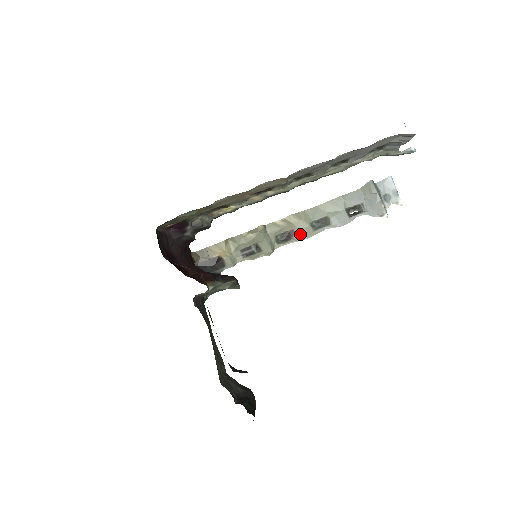
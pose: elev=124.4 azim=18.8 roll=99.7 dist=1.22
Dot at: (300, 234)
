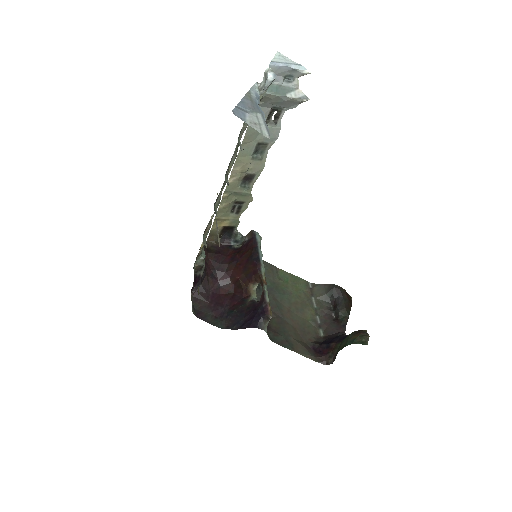
Dot at: (255, 172)
